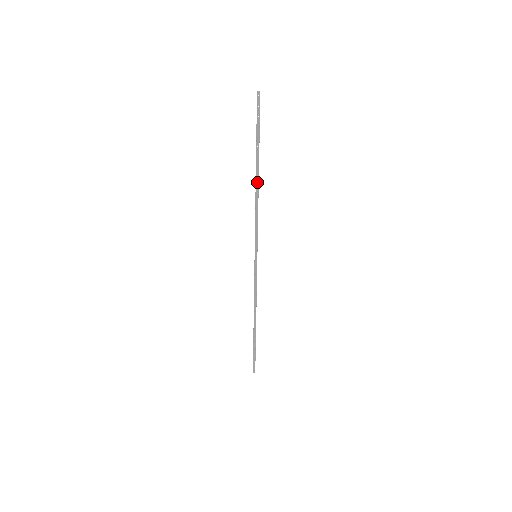
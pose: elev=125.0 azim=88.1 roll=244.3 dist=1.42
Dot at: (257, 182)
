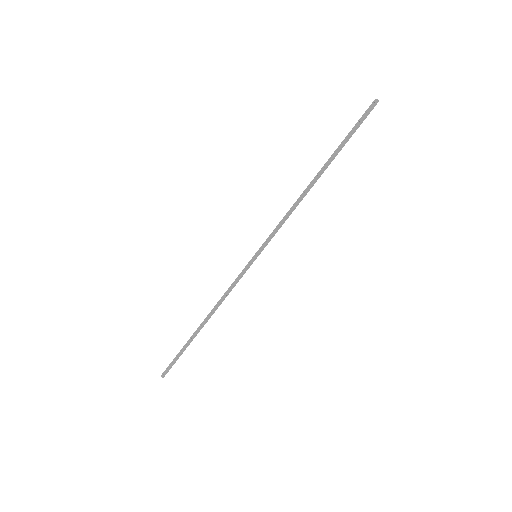
Dot at: (312, 183)
